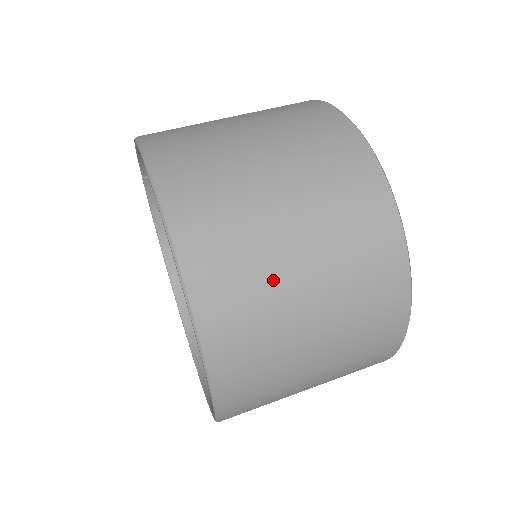
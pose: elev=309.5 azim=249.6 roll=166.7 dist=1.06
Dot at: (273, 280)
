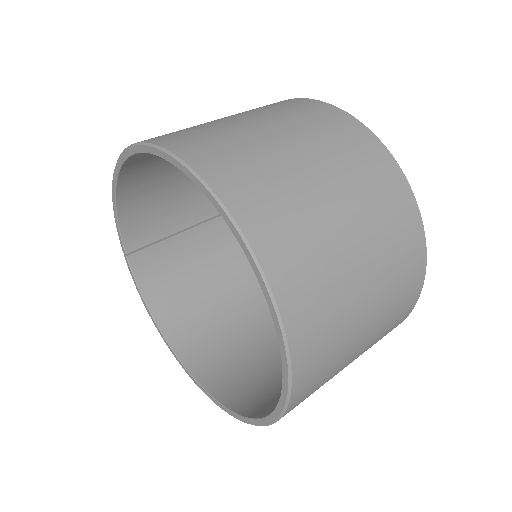
Dot at: (273, 160)
